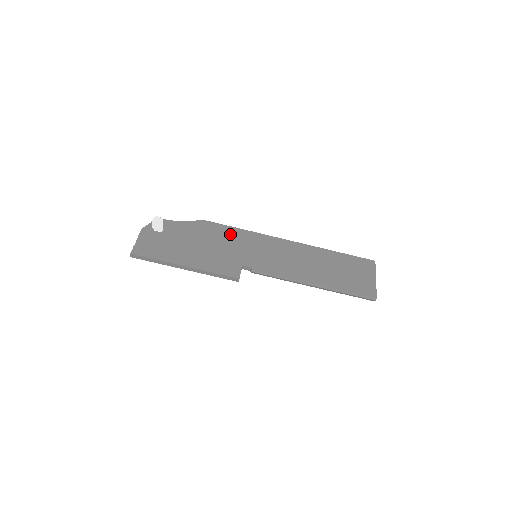
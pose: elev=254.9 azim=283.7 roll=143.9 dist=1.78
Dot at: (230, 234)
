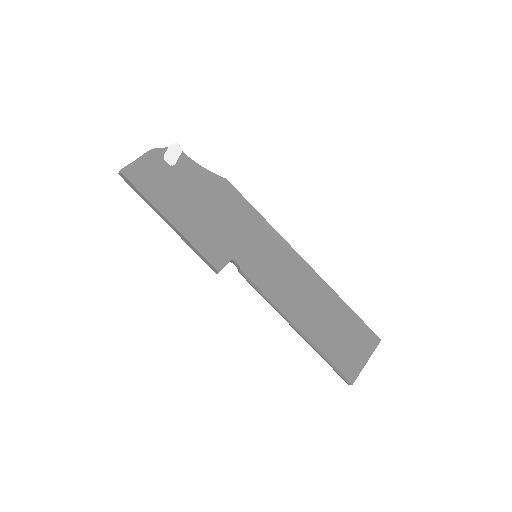
Dot at: (245, 214)
